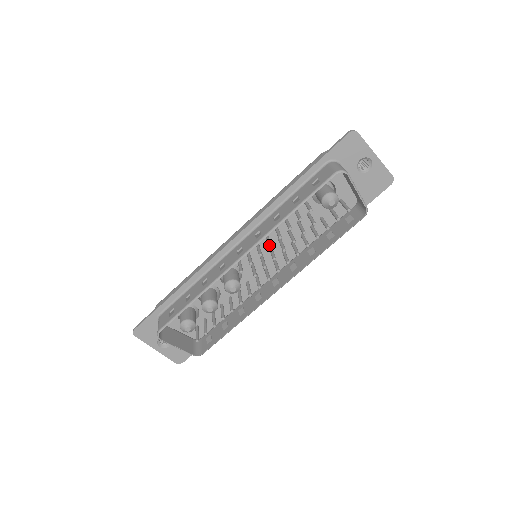
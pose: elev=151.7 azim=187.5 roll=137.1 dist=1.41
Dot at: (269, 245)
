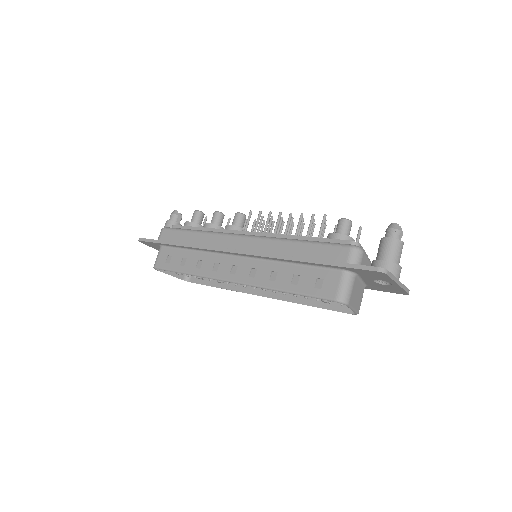
Dot at: occluded
